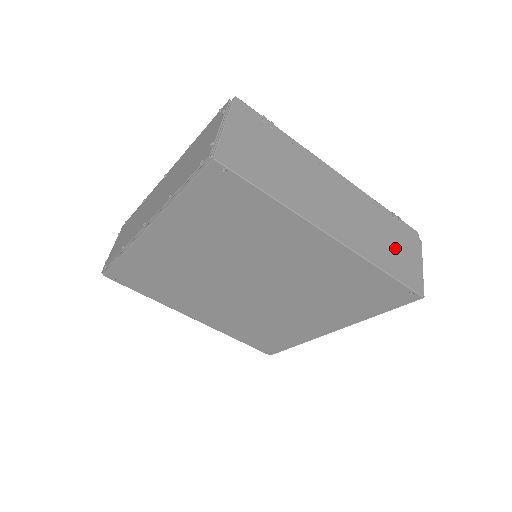
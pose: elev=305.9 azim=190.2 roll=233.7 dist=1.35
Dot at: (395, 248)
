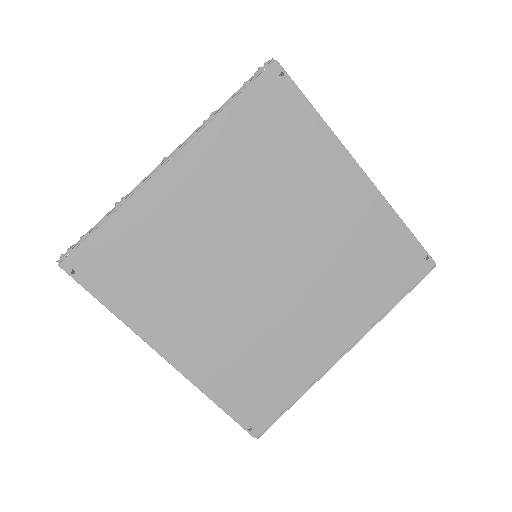
Dot at: occluded
